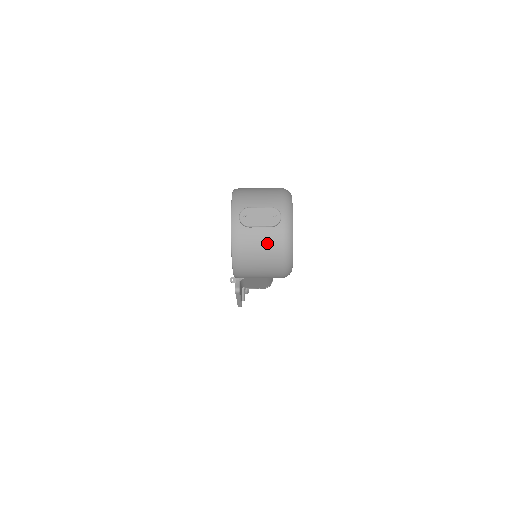
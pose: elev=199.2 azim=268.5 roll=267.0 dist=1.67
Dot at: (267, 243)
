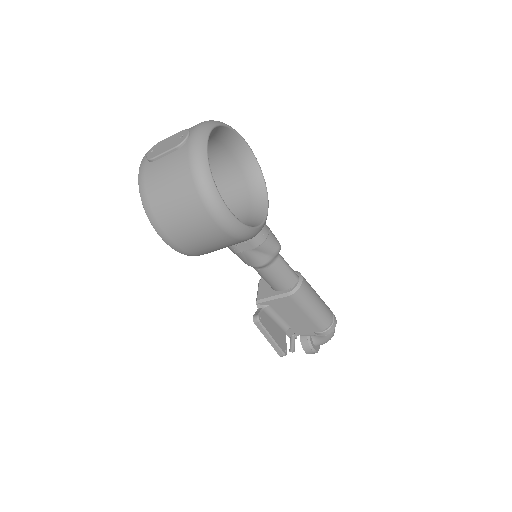
Dot at: (173, 170)
